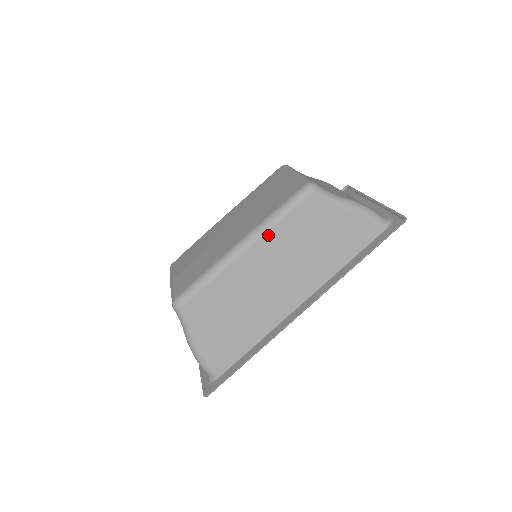
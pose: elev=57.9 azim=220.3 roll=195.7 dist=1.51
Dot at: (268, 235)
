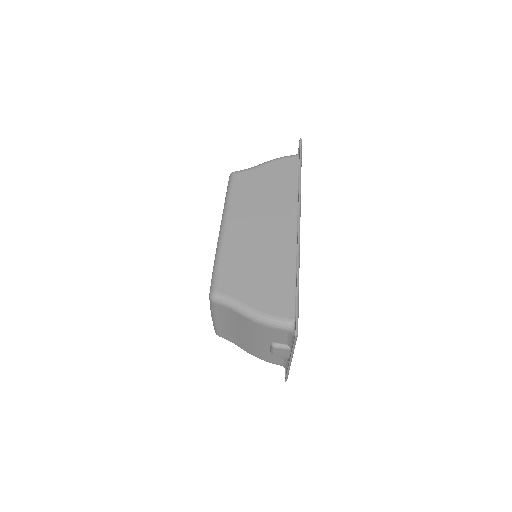
Dot at: (232, 209)
